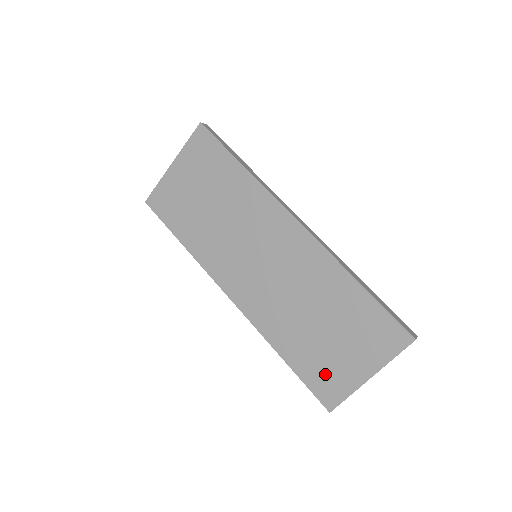
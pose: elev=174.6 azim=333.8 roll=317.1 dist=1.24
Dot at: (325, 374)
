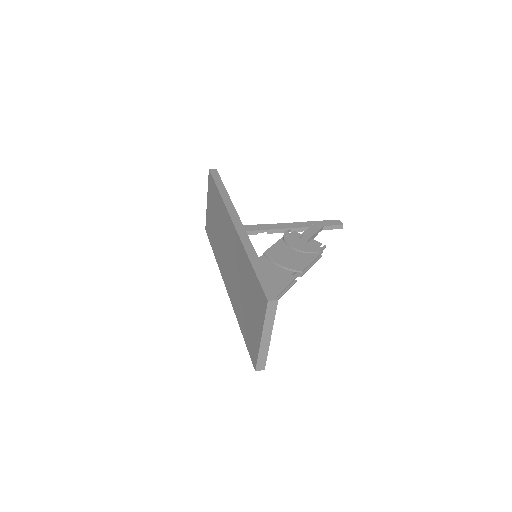
Dot at: (250, 339)
